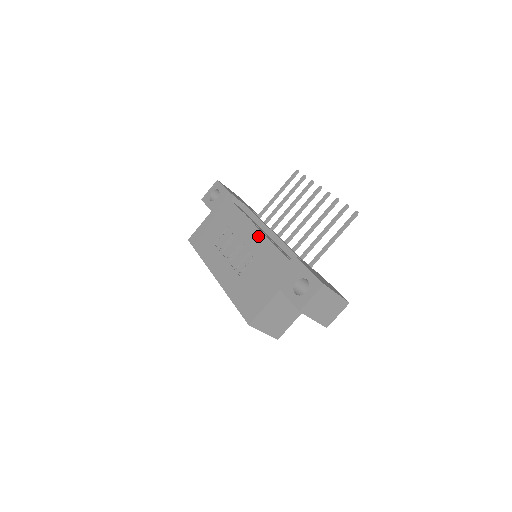
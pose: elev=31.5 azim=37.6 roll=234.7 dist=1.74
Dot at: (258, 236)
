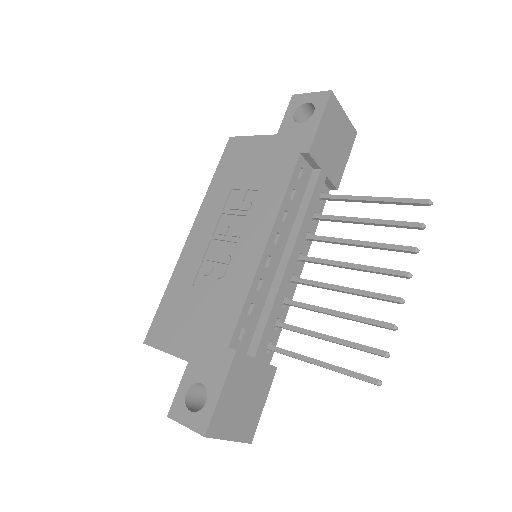
Dot at: (253, 259)
